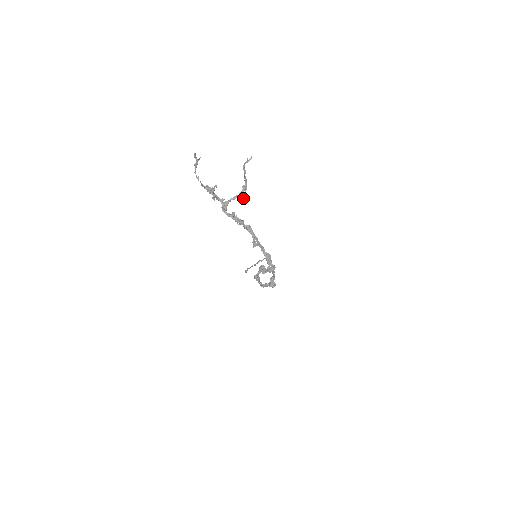
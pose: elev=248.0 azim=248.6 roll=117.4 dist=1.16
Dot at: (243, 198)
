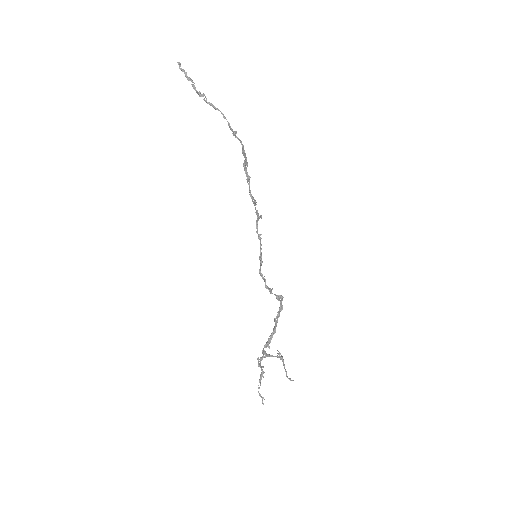
Dot at: (278, 351)
